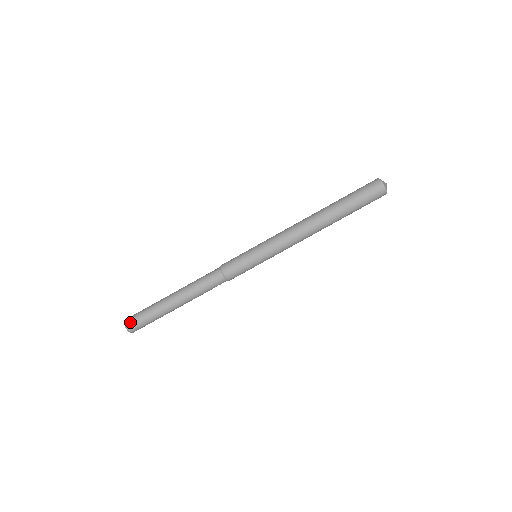
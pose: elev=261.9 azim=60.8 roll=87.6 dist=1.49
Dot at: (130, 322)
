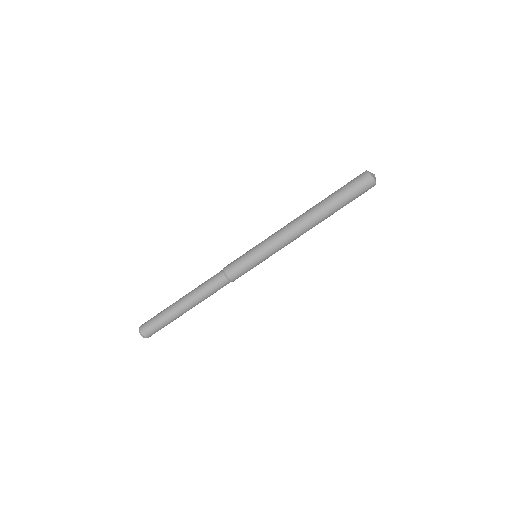
Dot at: (145, 331)
